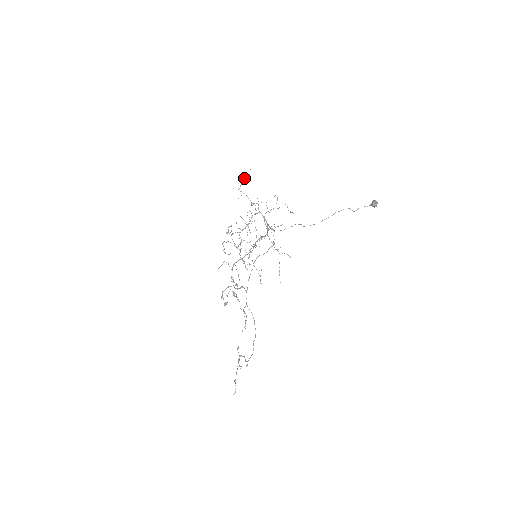
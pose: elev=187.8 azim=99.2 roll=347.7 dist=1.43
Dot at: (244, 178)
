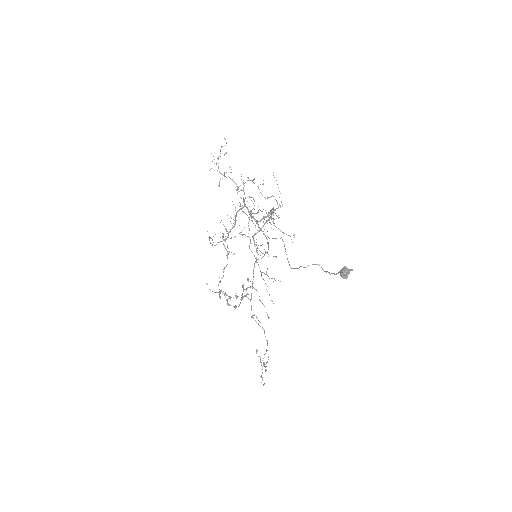
Dot at: occluded
